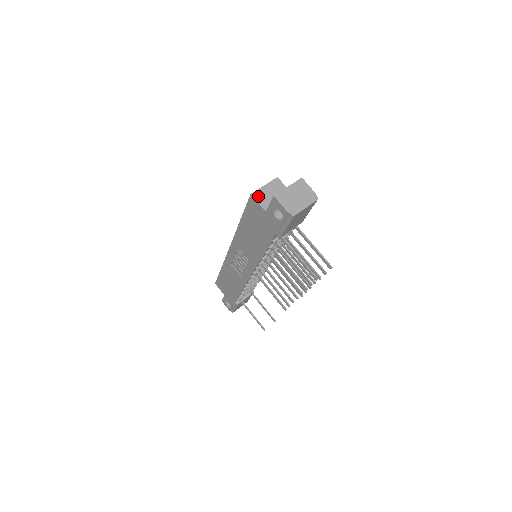
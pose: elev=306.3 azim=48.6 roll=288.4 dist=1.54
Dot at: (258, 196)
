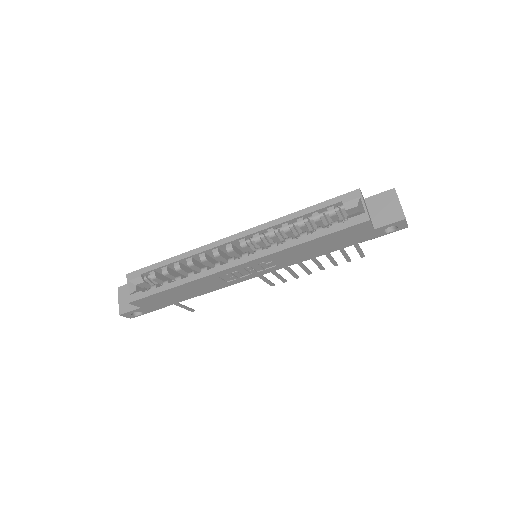
Dot at: occluded
